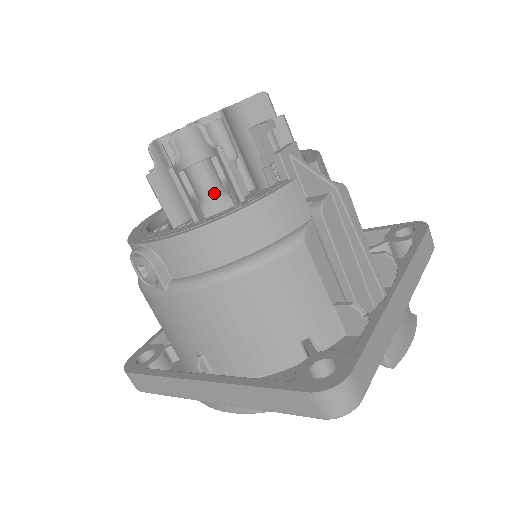
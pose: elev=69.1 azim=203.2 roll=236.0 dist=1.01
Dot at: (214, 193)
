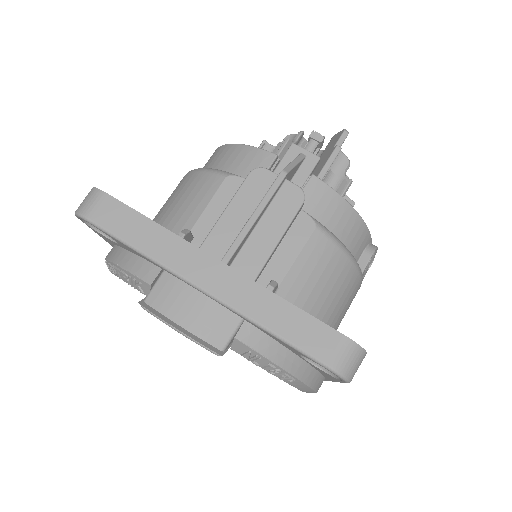
Dot at: occluded
